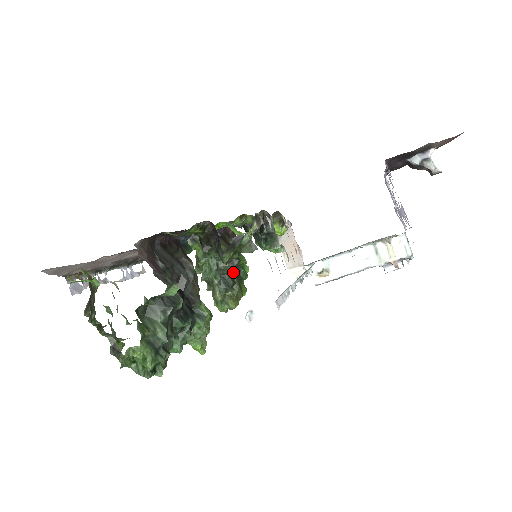
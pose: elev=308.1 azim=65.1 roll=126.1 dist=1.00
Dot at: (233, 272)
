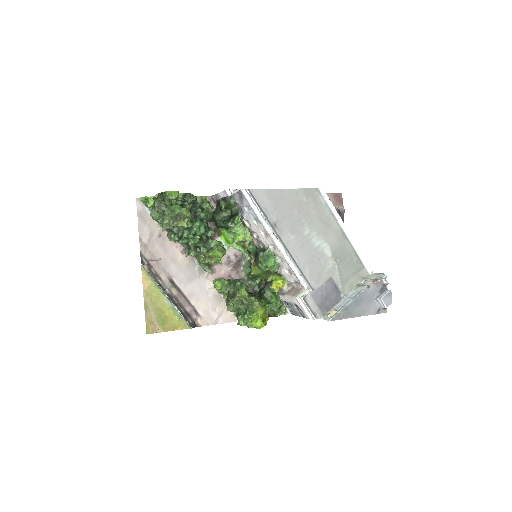
Dot at: occluded
